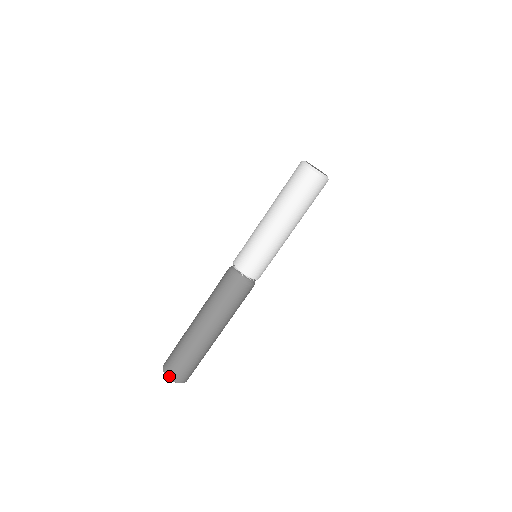
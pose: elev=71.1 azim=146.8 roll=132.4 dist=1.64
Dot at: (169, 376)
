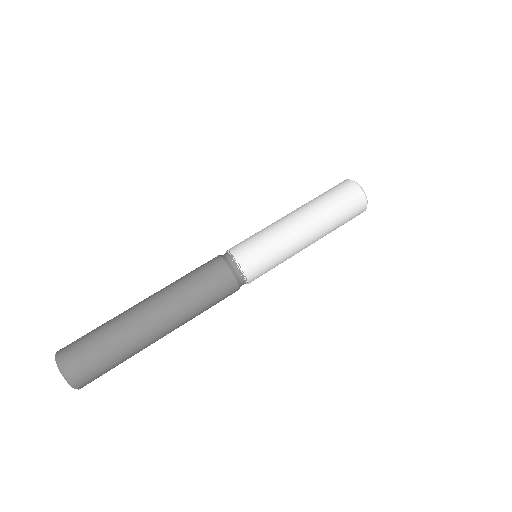
Dot at: (63, 367)
